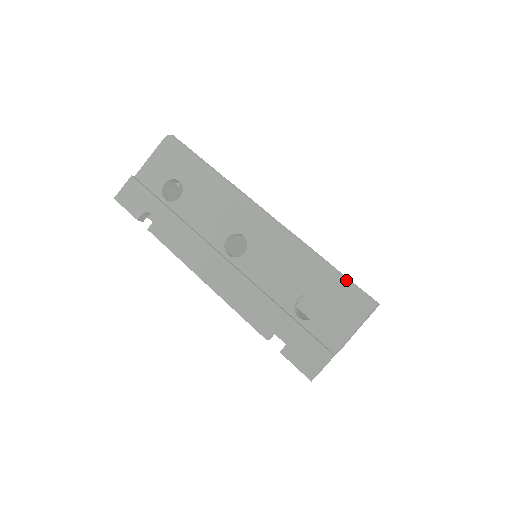
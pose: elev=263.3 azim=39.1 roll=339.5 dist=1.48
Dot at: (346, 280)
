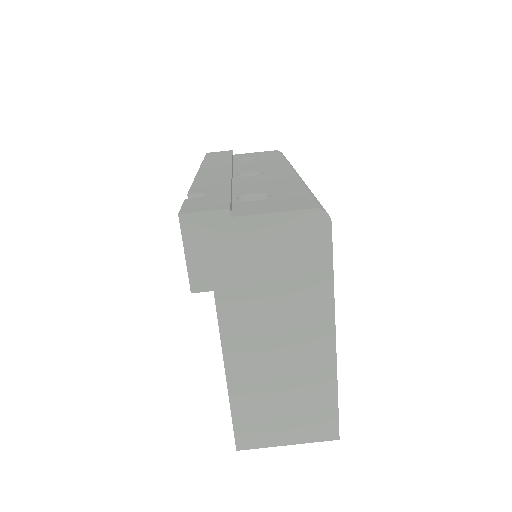
Dot at: occluded
